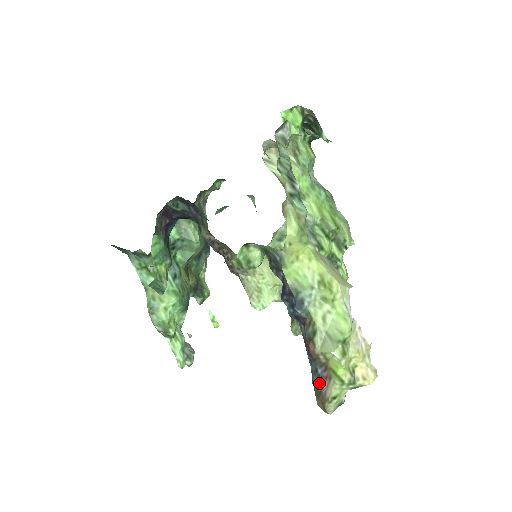
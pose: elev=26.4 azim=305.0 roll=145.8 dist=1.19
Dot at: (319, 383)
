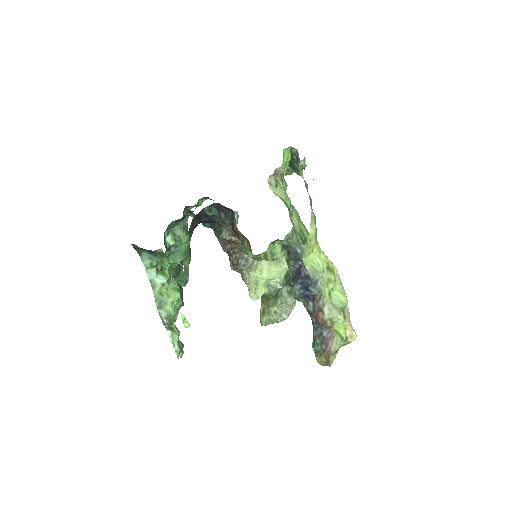
Dot at: (323, 343)
